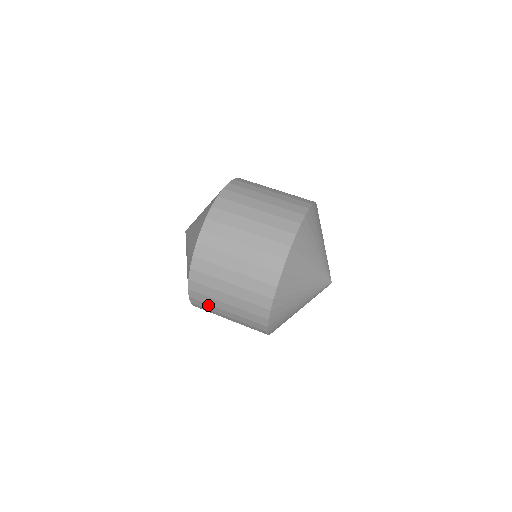
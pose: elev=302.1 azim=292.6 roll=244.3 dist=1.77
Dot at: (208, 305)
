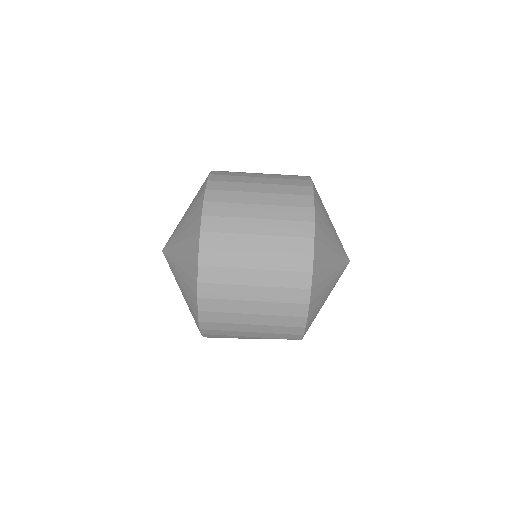
Dot at: (225, 315)
